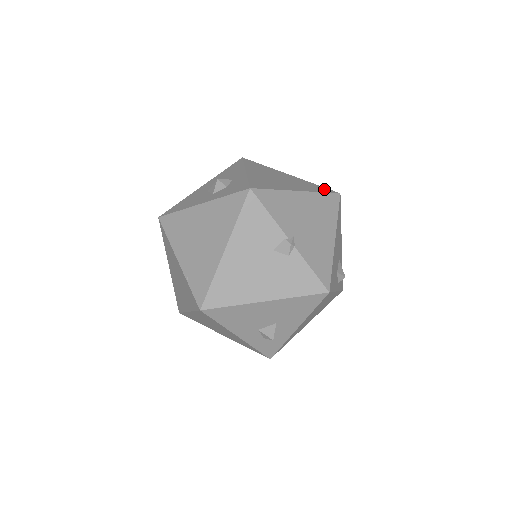
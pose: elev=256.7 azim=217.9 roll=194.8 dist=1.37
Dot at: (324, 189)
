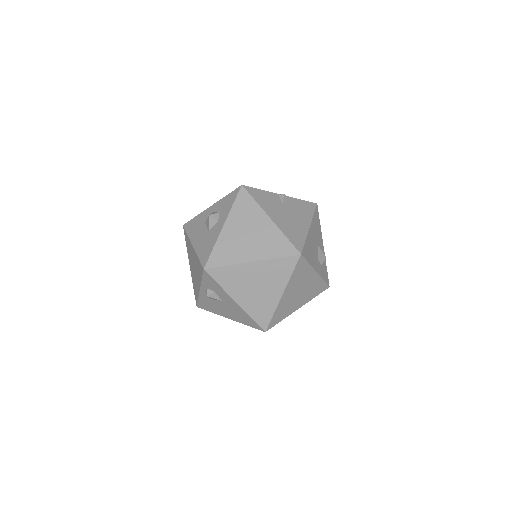
Dot at: occluded
